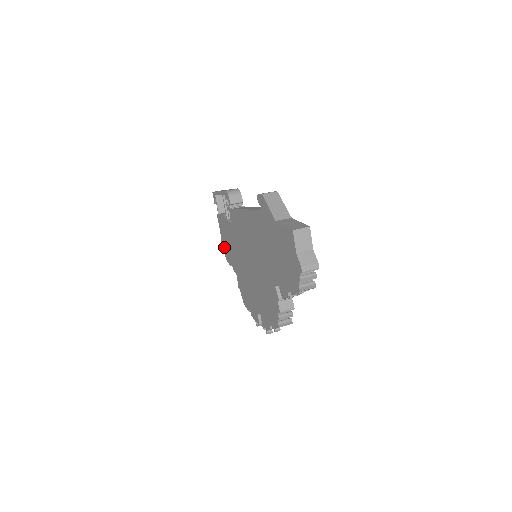
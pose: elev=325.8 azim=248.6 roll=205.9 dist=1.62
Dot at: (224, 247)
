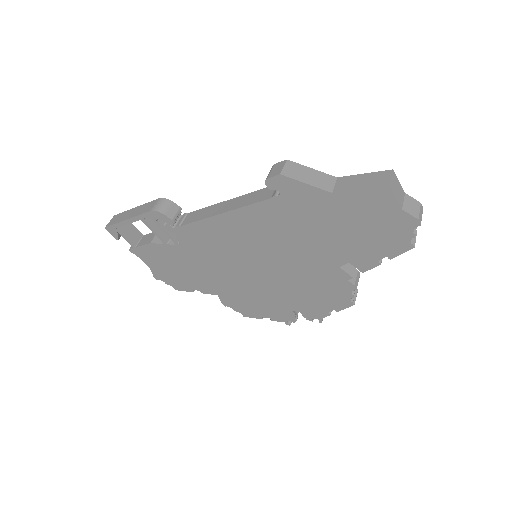
Dot at: (167, 279)
